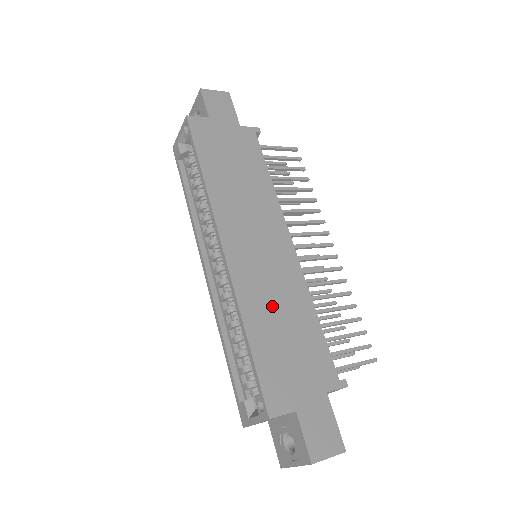
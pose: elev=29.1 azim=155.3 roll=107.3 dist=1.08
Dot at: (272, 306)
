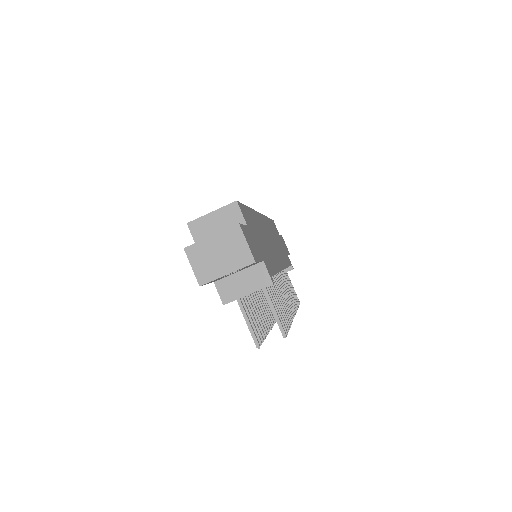
Dot at: occluded
